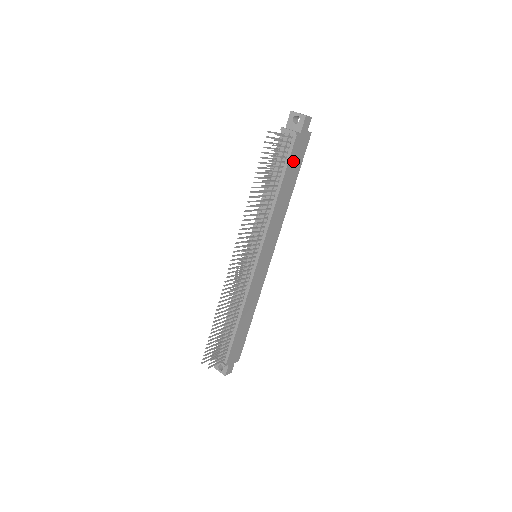
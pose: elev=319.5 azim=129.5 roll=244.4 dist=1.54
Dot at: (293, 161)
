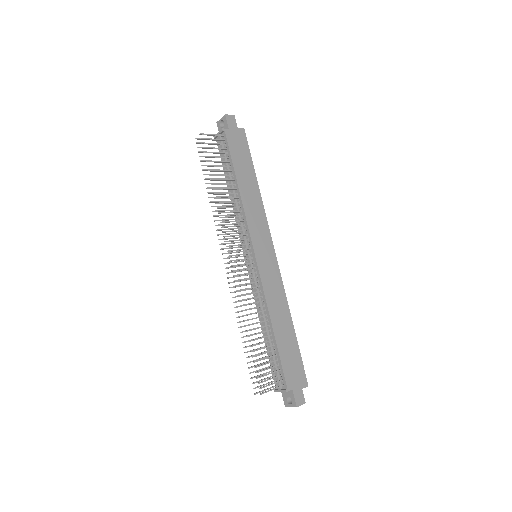
Dot at: (237, 154)
